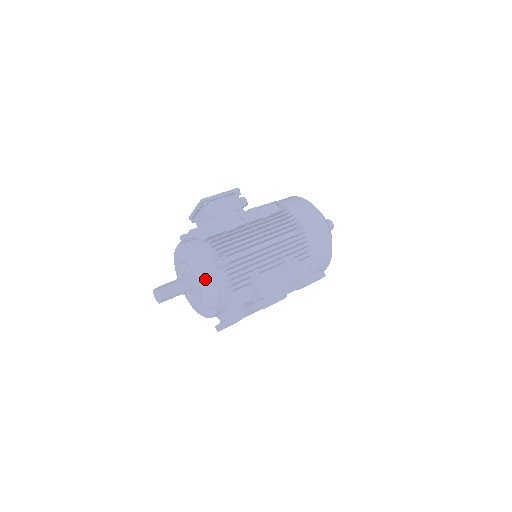
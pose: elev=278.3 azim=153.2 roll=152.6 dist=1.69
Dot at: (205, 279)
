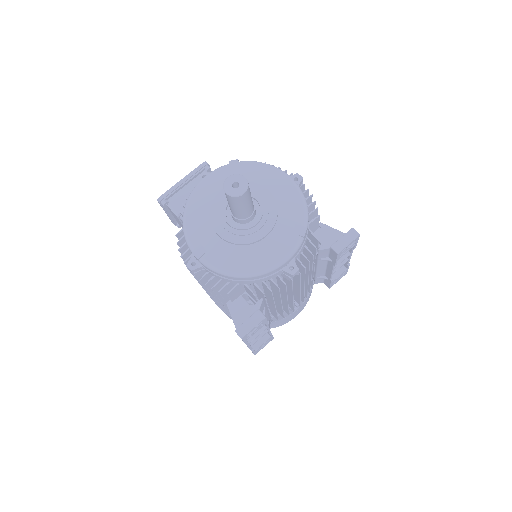
Dot at: (288, 191)
